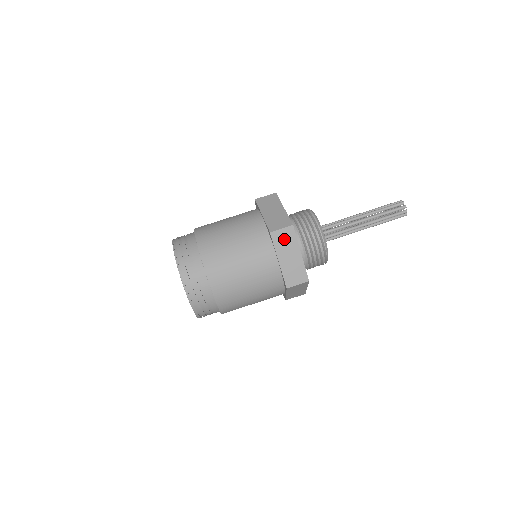
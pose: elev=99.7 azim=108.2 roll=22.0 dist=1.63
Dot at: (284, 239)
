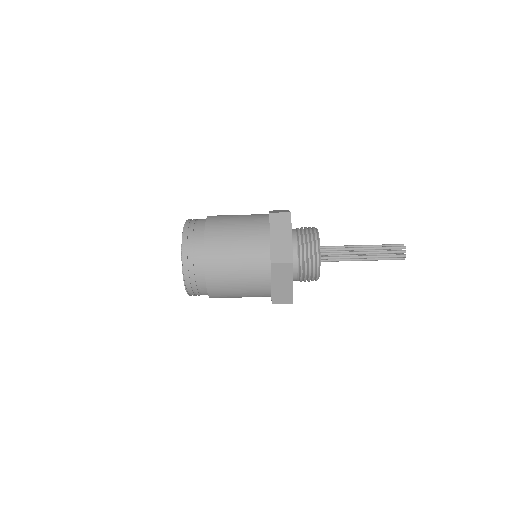
Dot at: occluded
